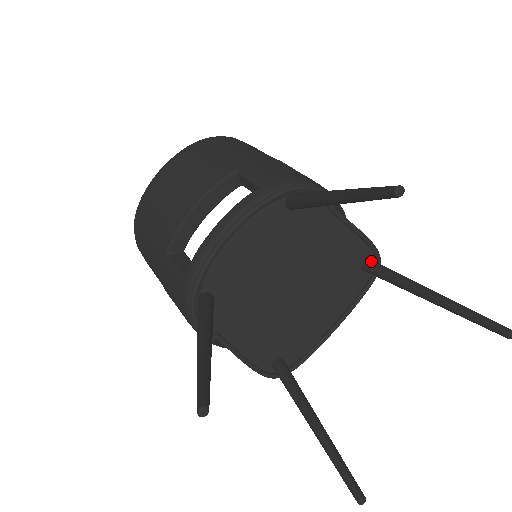
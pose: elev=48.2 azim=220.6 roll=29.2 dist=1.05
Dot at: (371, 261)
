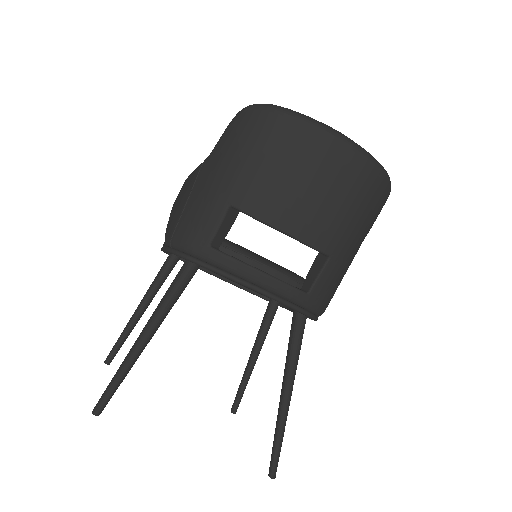
Dot at: (277, 307)
